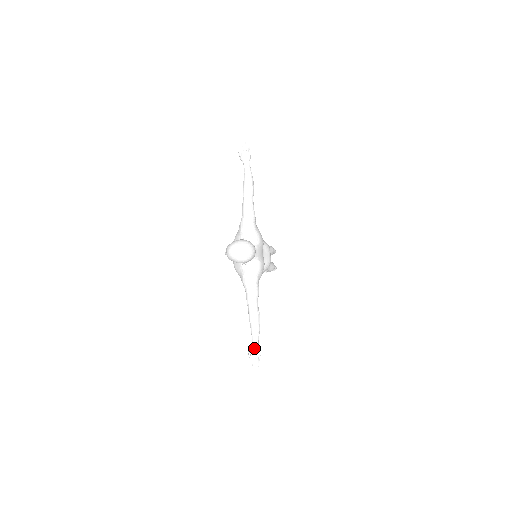
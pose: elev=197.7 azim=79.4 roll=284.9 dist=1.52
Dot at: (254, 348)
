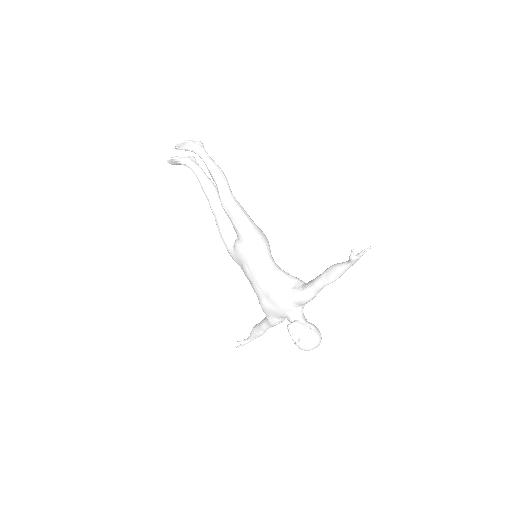
Dot at: occluded
